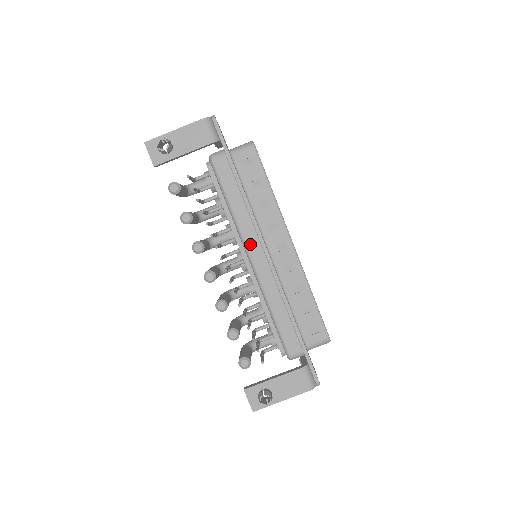
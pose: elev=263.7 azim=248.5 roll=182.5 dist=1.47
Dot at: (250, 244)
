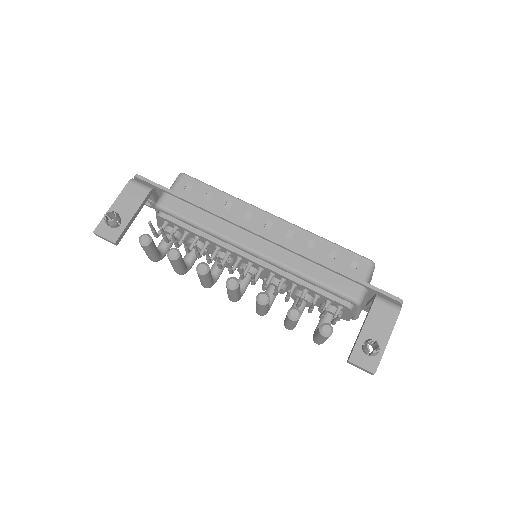
Dot at: (243, 240)
